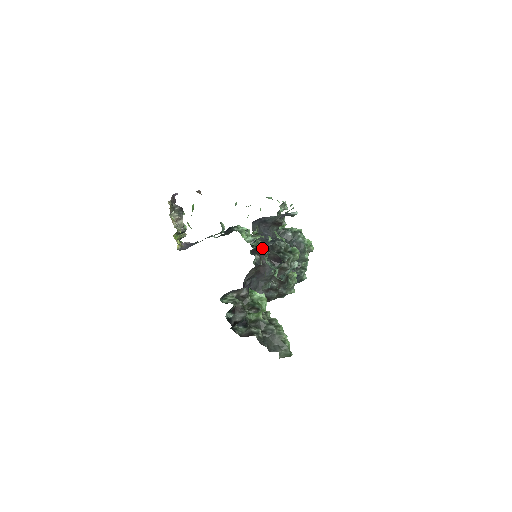
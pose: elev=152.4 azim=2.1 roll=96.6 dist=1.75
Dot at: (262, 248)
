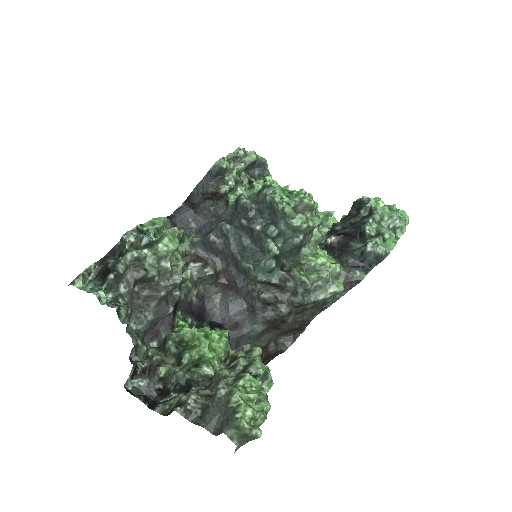
Dot at: (204, 247)
